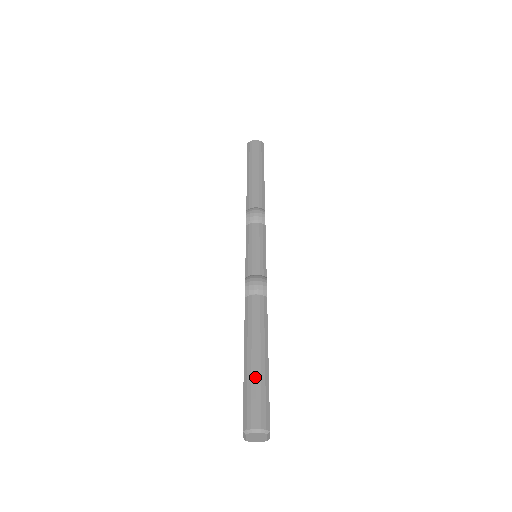
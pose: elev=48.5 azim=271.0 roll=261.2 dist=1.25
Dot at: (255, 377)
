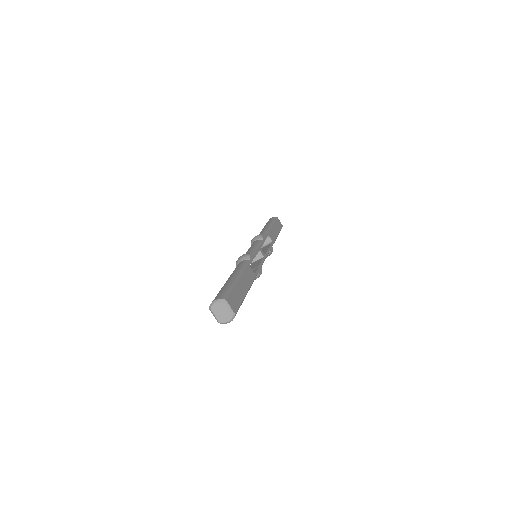
Dot at: (224, 285)
